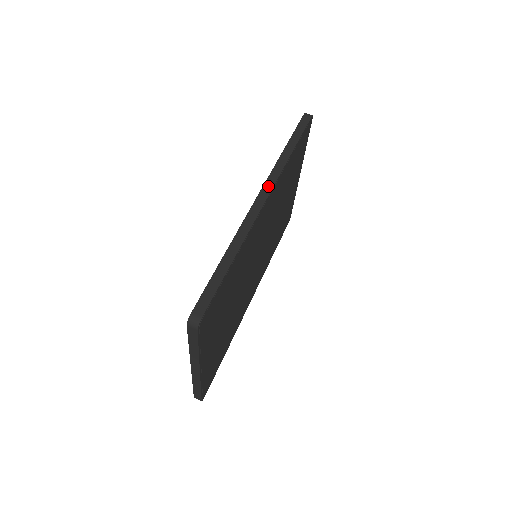
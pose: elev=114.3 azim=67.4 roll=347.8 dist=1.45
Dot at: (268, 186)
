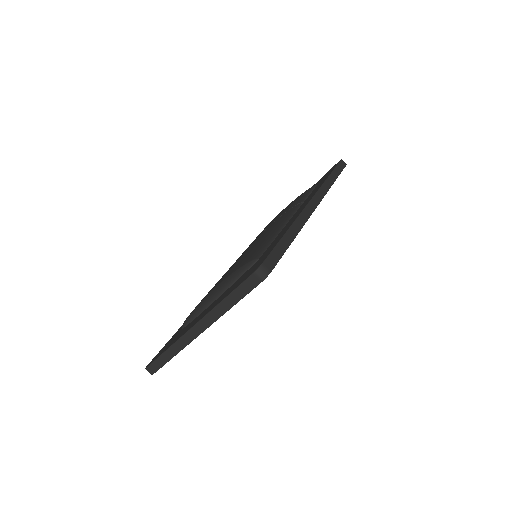
Dot at: (319, 196)
